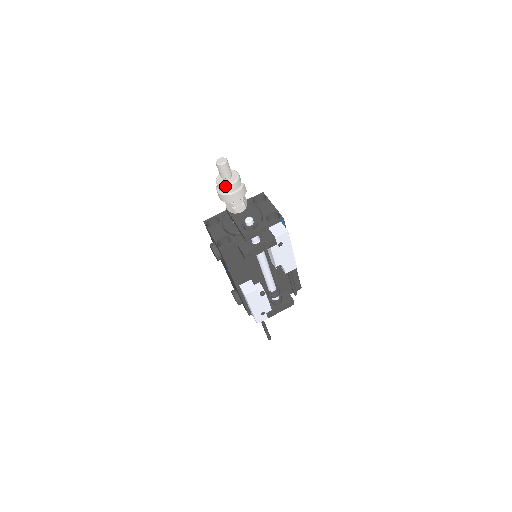
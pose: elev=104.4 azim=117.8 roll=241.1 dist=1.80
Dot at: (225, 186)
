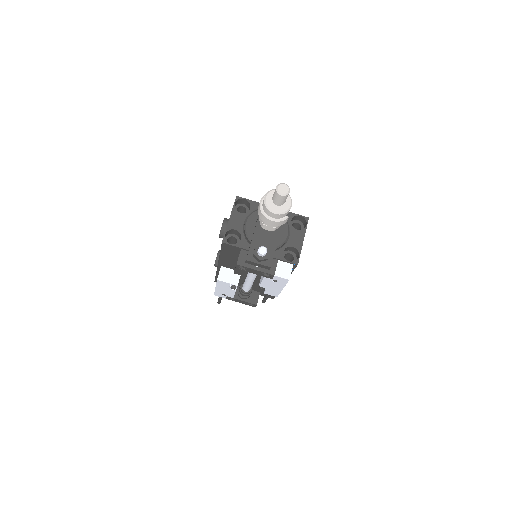
Dot at: (268, 209)
